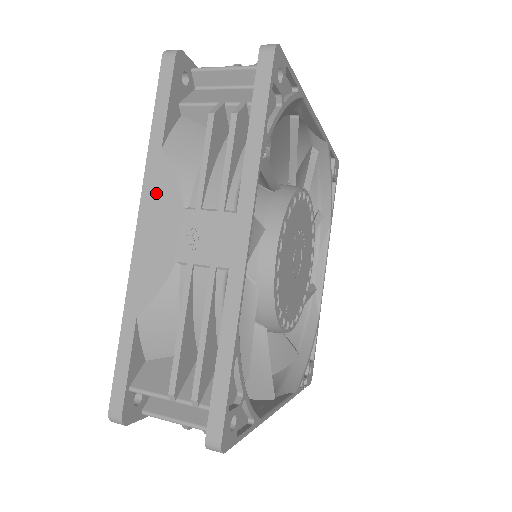
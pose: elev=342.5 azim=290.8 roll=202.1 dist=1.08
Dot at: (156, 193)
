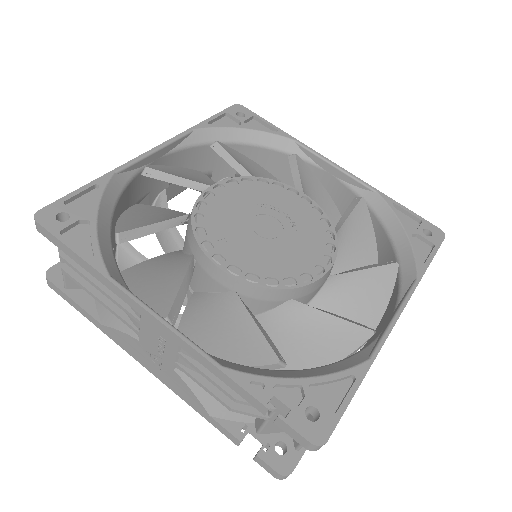
Dot at: occluded
